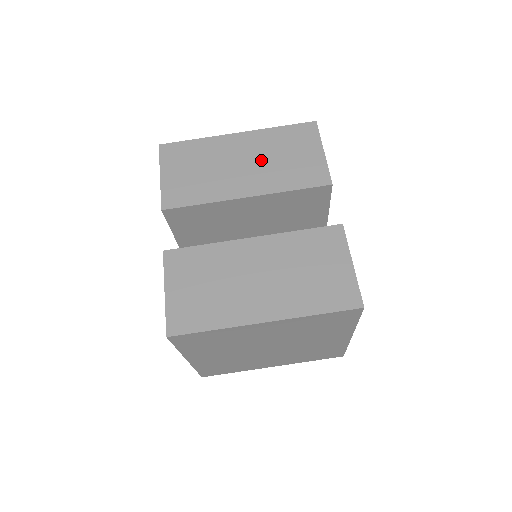
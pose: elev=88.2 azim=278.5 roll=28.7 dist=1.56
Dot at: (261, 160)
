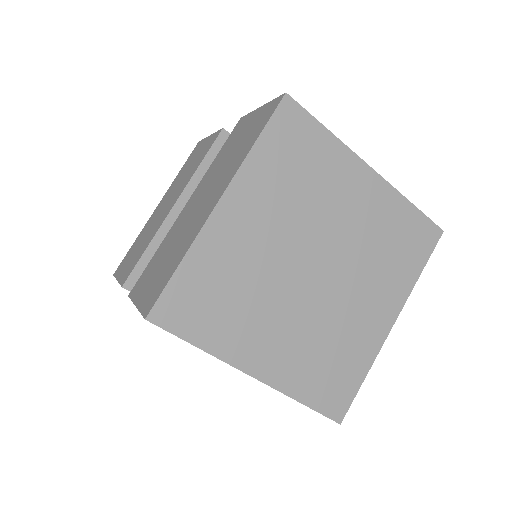
Dot at: (175, 189)
